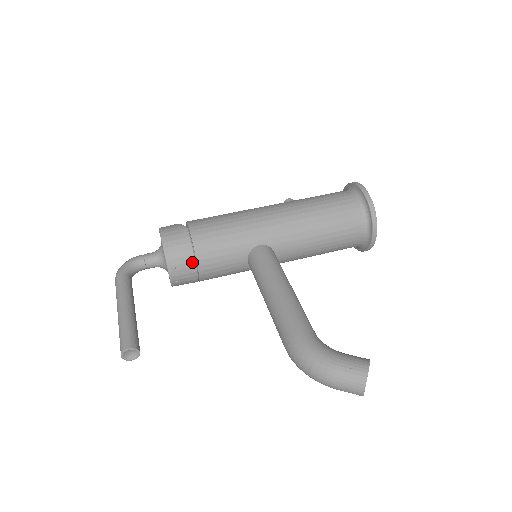
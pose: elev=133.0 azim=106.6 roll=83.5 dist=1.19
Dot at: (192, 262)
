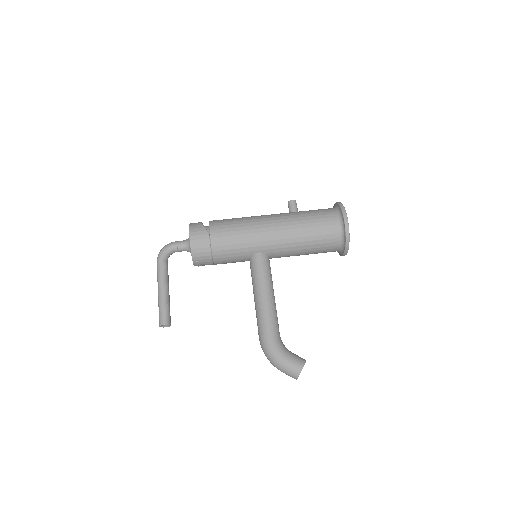
Dot at: (210, 259)
